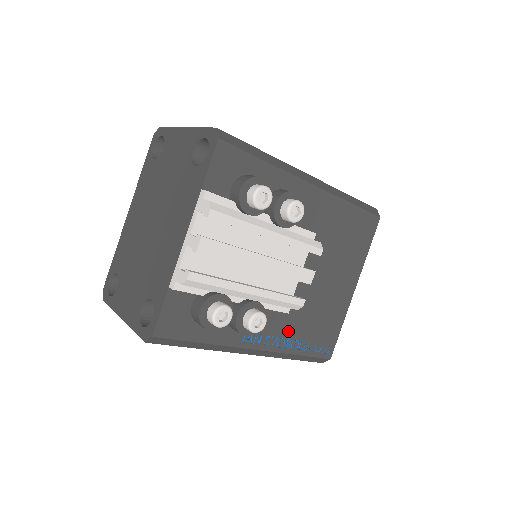
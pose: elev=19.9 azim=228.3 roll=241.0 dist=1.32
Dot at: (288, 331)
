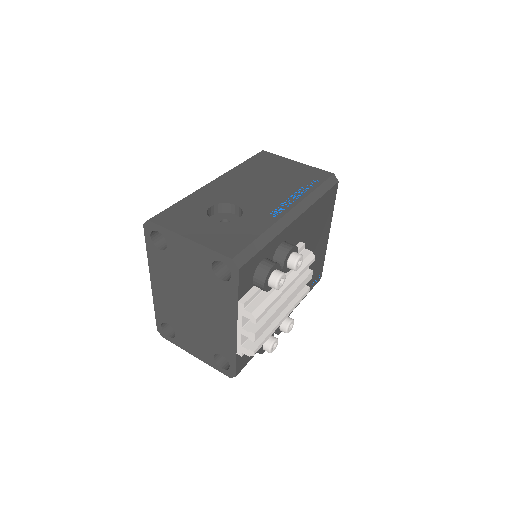
Dot at: occluded
